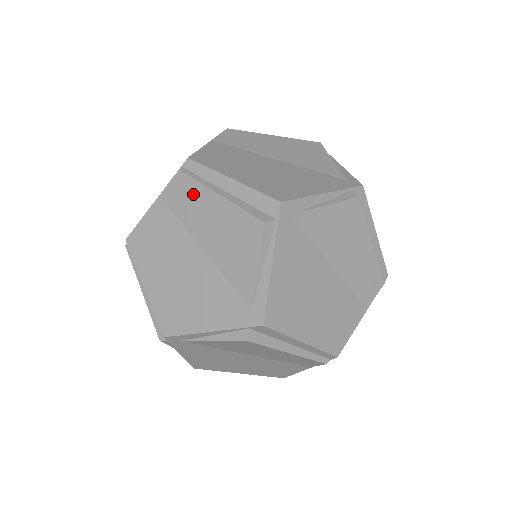
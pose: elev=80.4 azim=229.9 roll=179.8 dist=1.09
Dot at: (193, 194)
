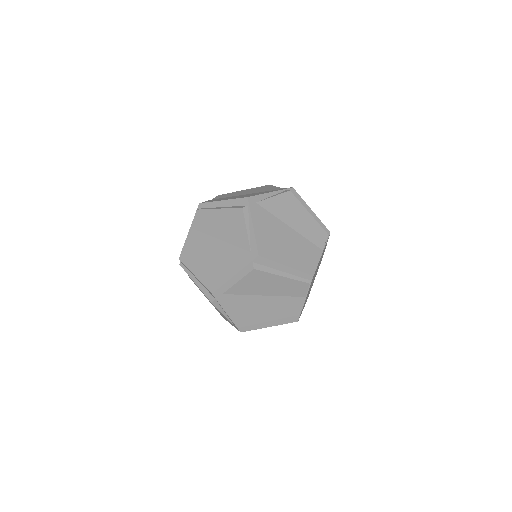
Dot at: (230, 194)
